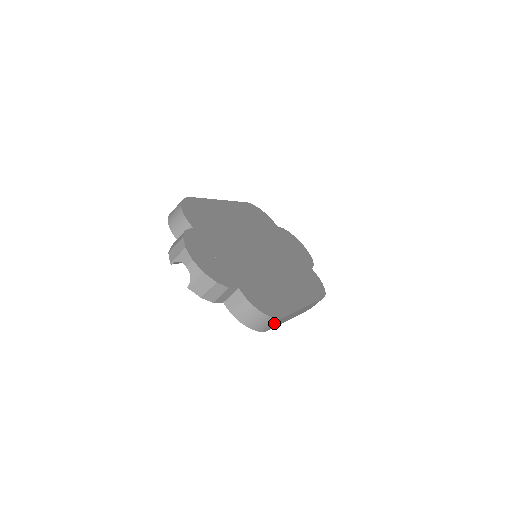
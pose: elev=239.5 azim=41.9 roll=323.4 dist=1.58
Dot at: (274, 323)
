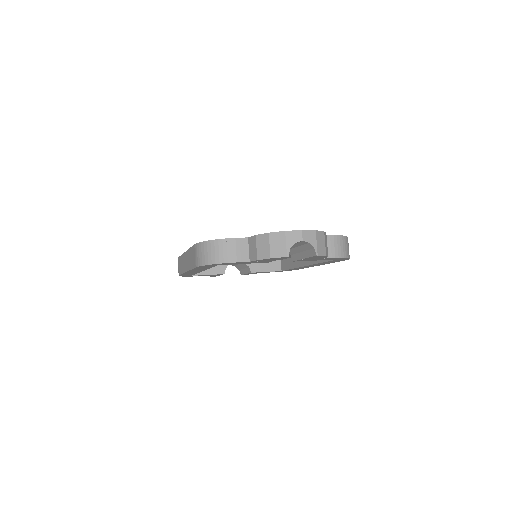
Dot at: occluded
